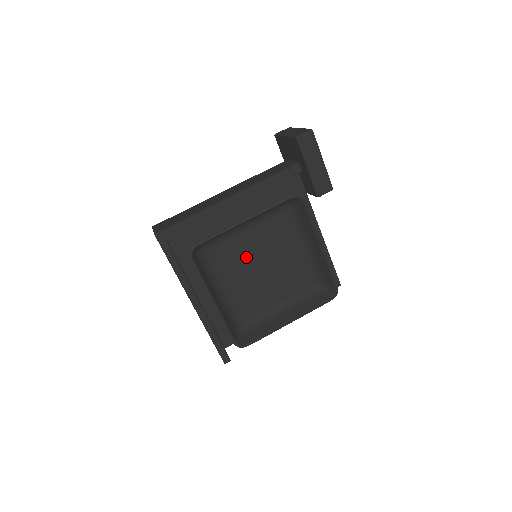
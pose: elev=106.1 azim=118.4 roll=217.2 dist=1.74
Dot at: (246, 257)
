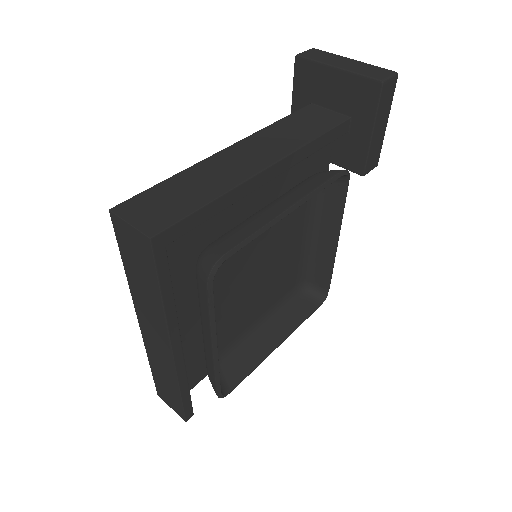
Dot at: (249, 260)
